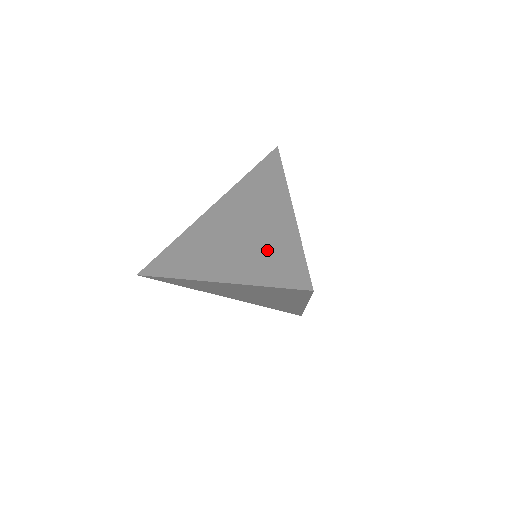
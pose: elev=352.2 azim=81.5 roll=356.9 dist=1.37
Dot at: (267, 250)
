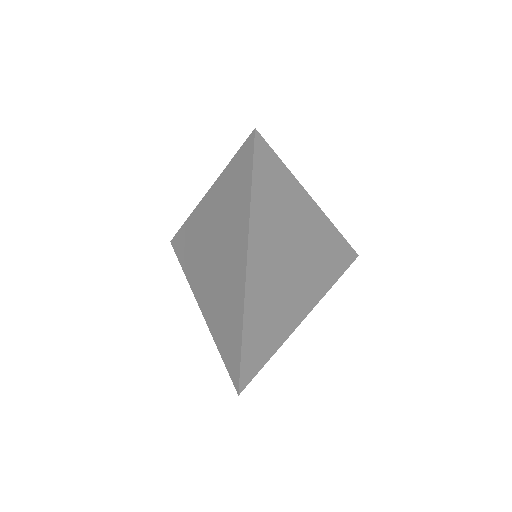
Dot at: (225, 310)
